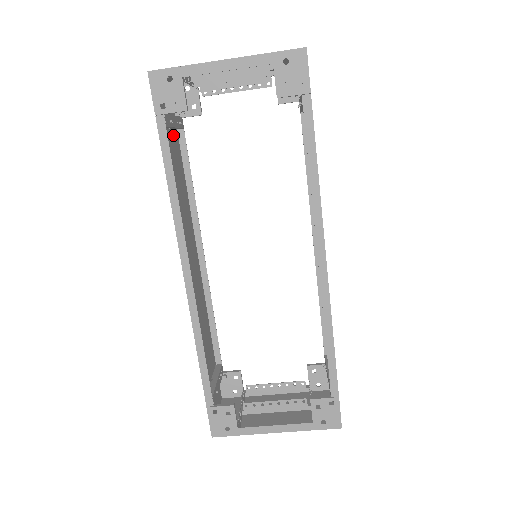
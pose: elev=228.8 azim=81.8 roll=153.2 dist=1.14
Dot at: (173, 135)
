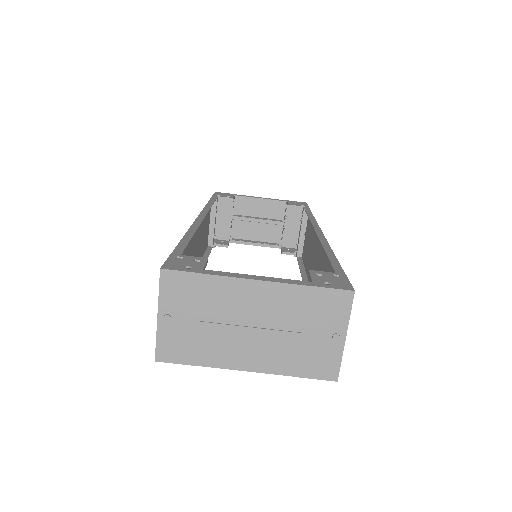
Dot at: (208, 234)
